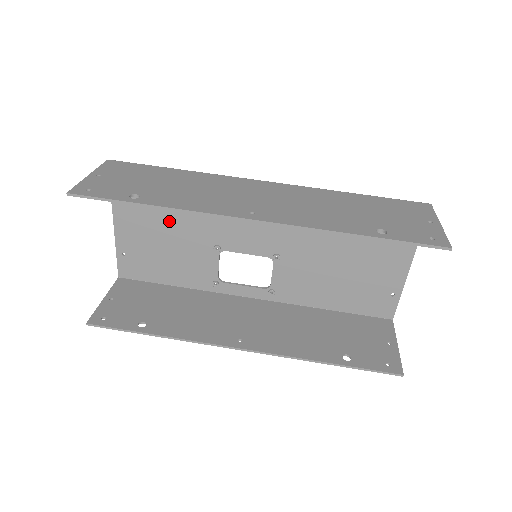
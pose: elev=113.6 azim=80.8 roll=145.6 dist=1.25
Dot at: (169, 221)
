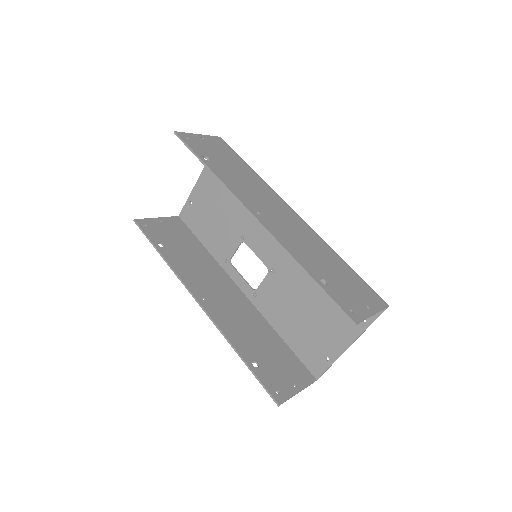
Dot at: (227, 199)
